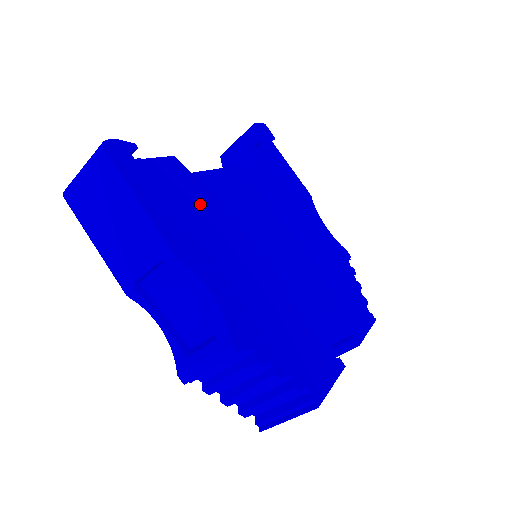
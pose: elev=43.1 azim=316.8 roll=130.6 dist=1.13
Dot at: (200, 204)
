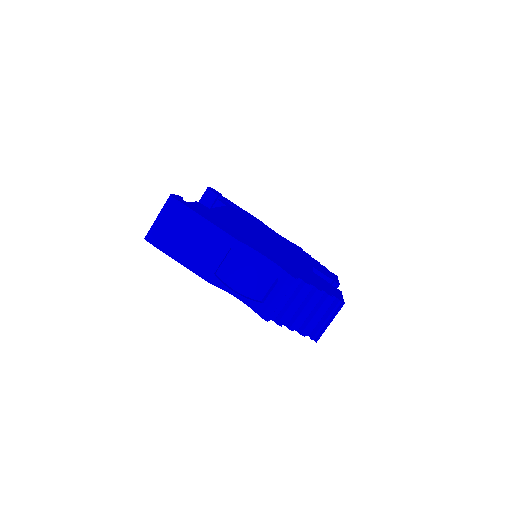
Dot at: (226, 222)
